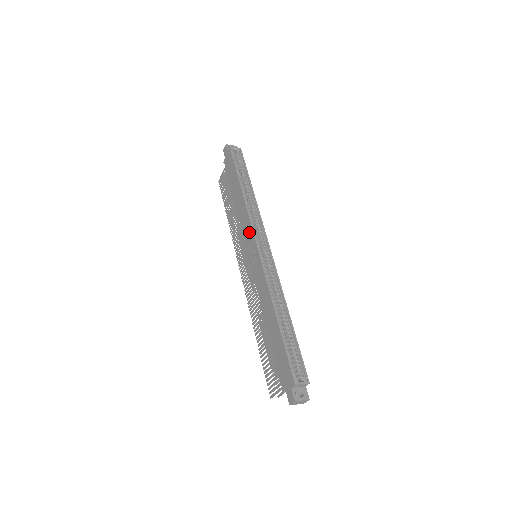
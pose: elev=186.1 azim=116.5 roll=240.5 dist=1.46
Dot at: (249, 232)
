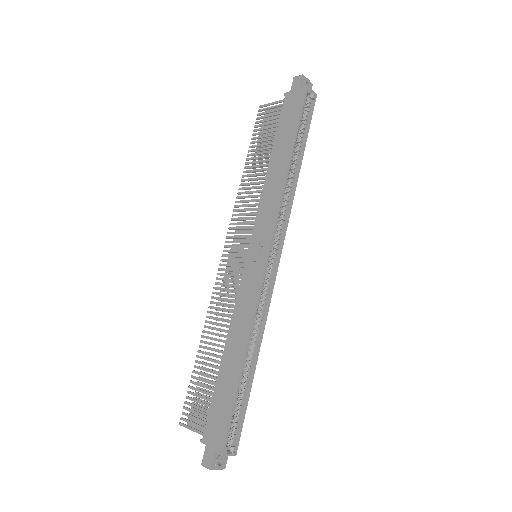
Dot at: (267, 226)
